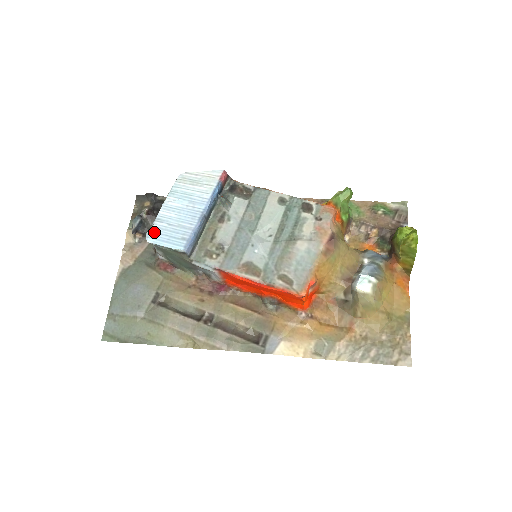
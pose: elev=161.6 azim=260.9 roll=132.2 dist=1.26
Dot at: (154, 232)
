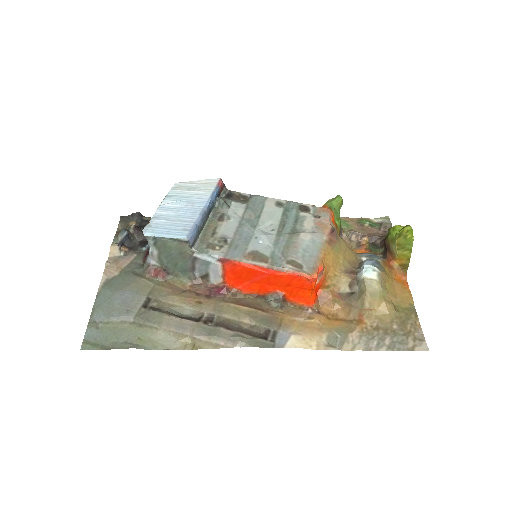
Dot at: (152, 227)
